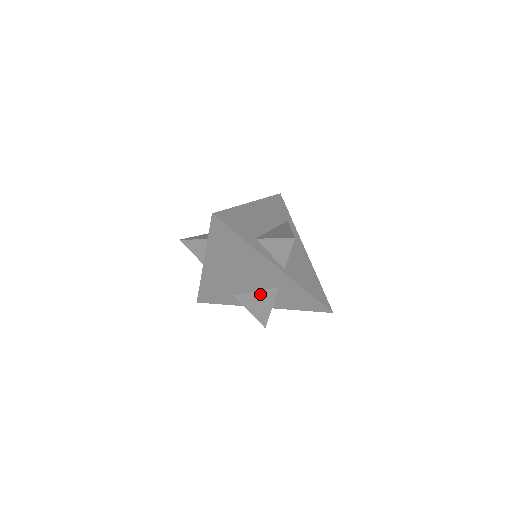
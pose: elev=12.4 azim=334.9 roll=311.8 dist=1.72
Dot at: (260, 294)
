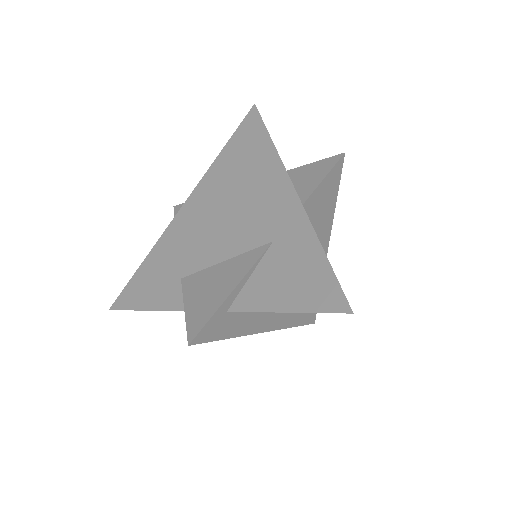
Dot at: (230, 264)
